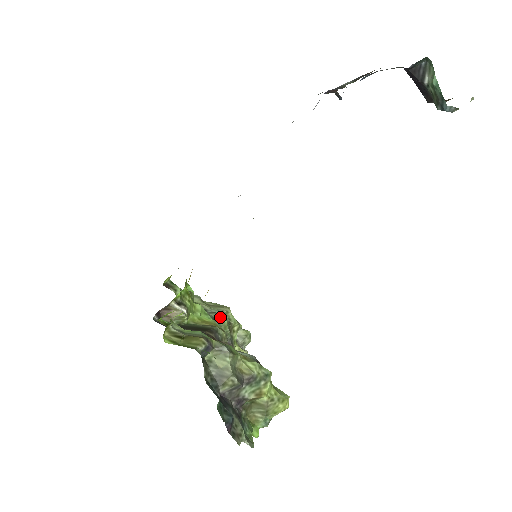
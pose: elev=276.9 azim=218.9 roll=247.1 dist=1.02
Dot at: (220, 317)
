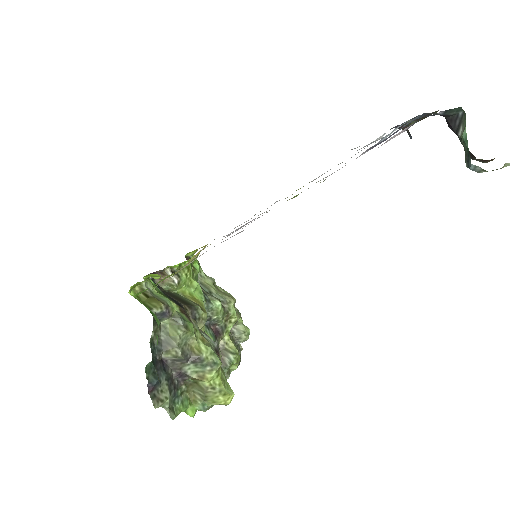
Dot at: (216, 302)
